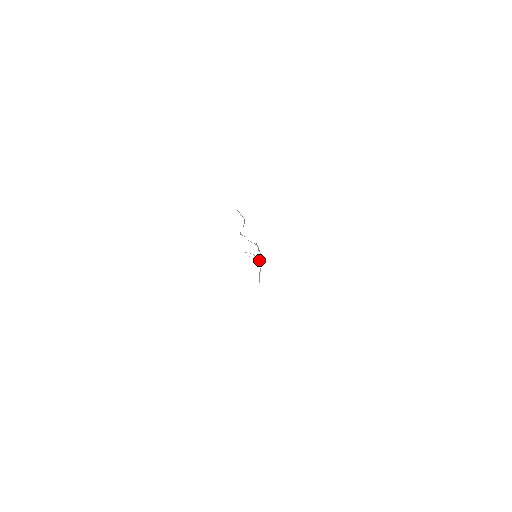
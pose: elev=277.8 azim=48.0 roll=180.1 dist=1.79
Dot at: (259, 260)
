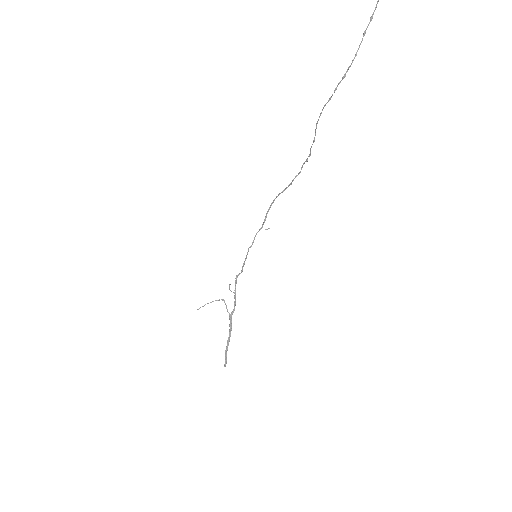
Dot at: (235, 294)
